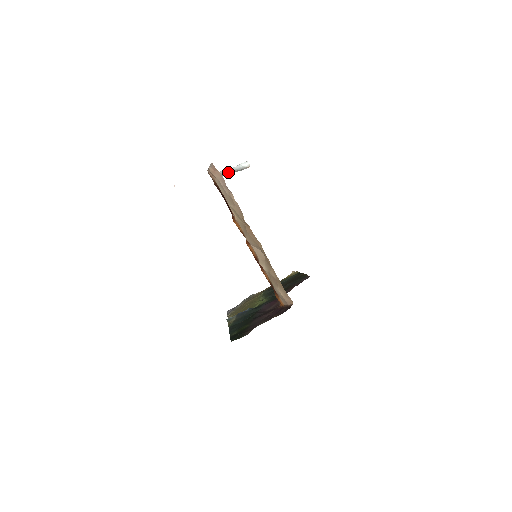
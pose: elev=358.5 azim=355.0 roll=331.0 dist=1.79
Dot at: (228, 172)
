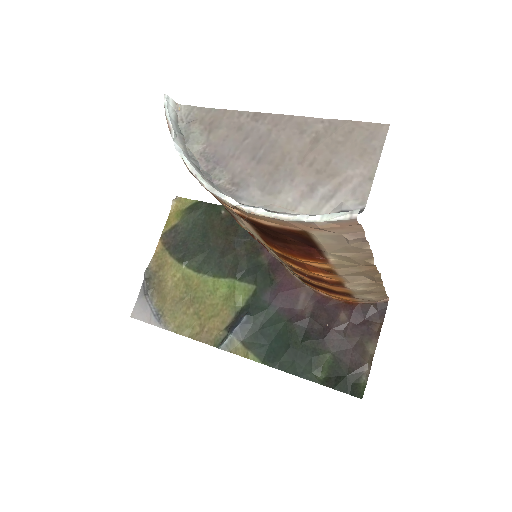
Dot at: (187, 155)
